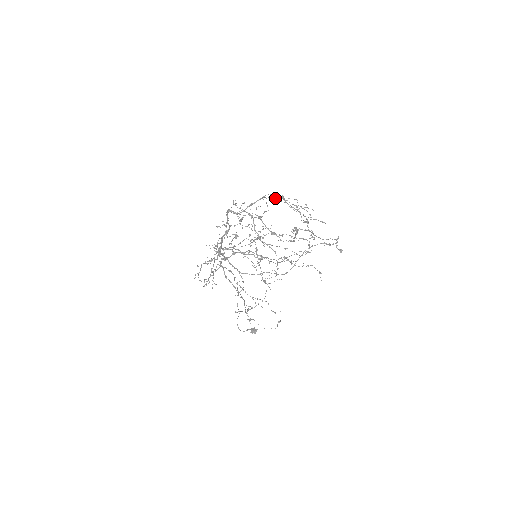
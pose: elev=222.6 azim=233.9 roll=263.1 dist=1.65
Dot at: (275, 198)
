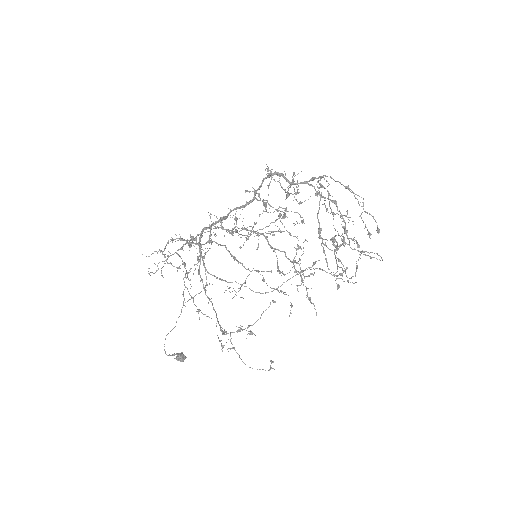
Dot at: (320, 186)
